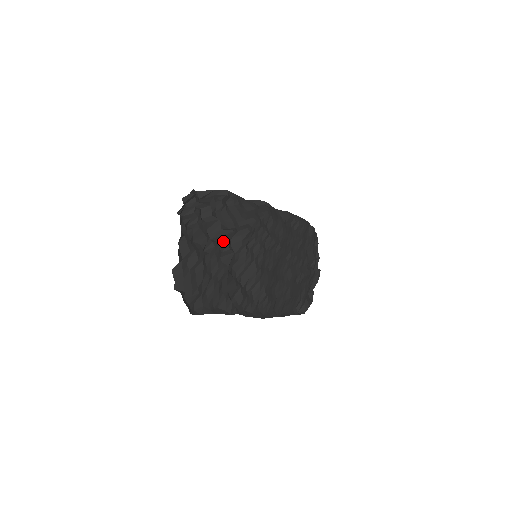
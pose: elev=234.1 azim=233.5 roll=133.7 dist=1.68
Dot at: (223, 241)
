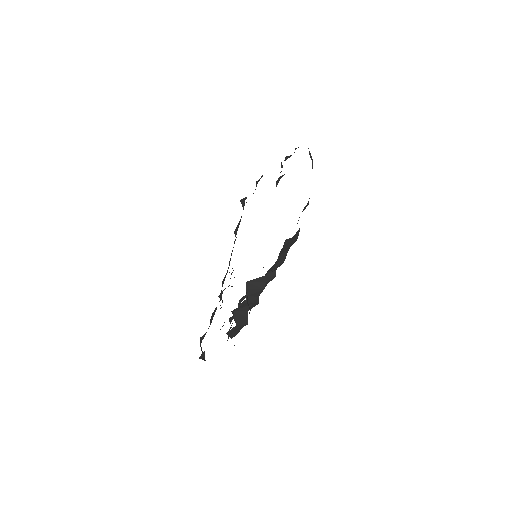
Dot at: occluded
